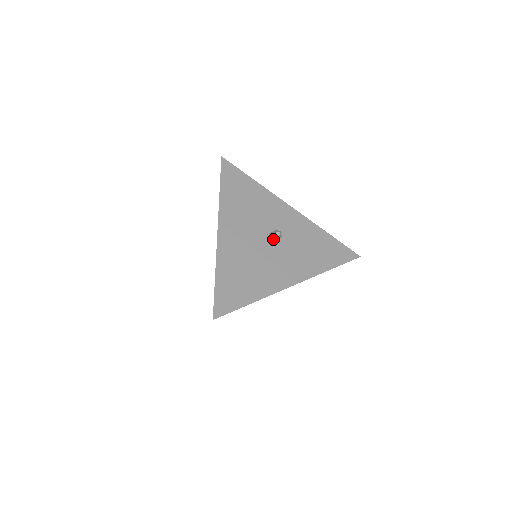
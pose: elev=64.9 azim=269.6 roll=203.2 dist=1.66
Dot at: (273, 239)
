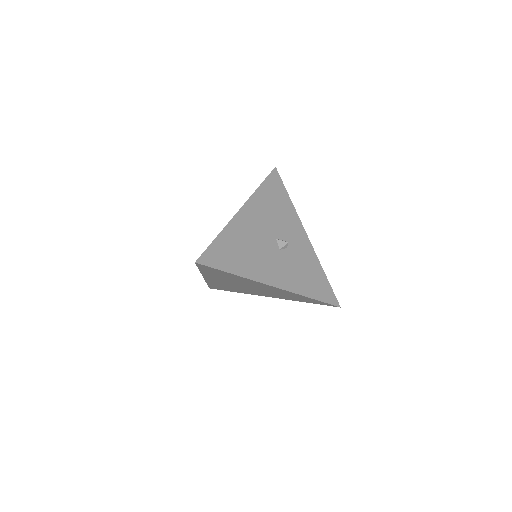
Dot at: (279, 245)
